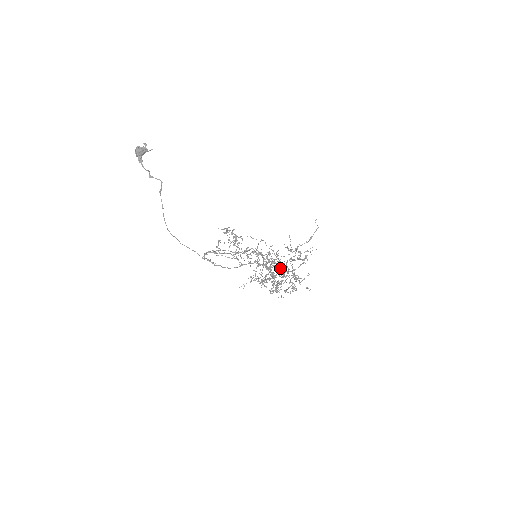
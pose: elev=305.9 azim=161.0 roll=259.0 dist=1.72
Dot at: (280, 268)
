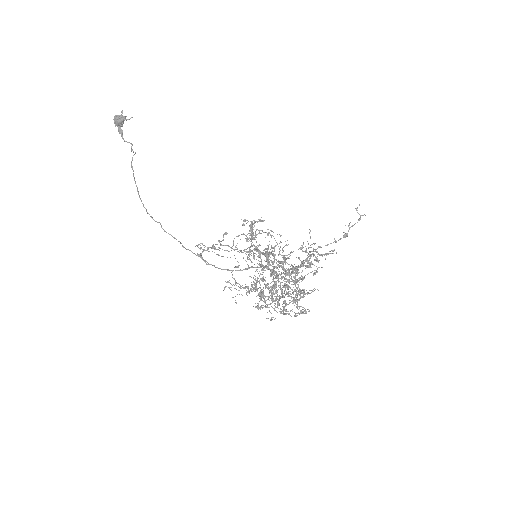
Dot at: occluded
